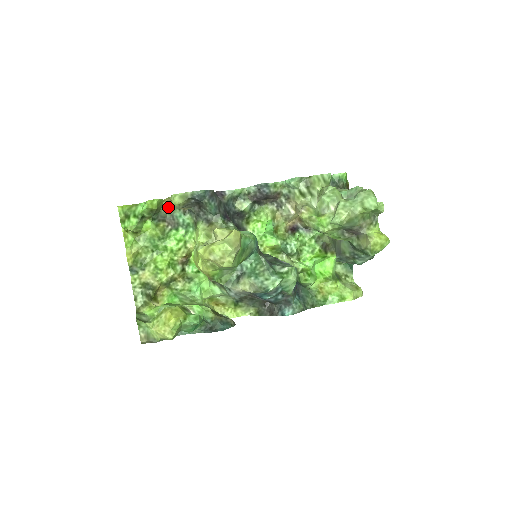
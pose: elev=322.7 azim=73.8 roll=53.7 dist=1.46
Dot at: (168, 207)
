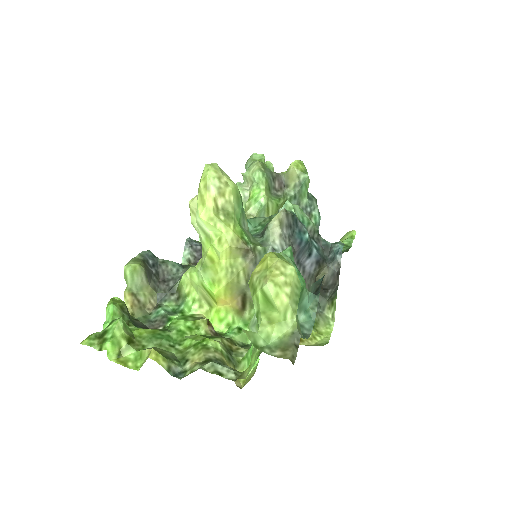
Dot at: (136, 319)
